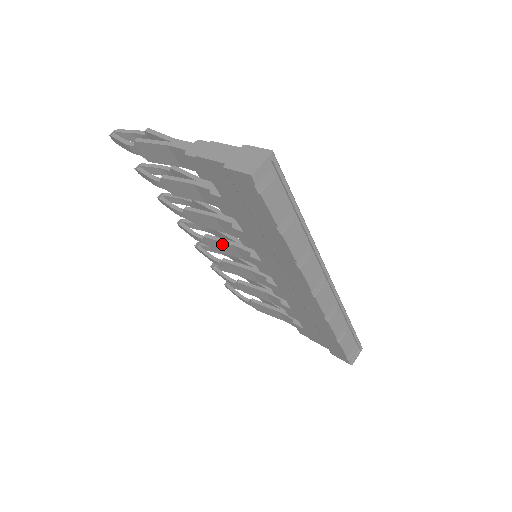
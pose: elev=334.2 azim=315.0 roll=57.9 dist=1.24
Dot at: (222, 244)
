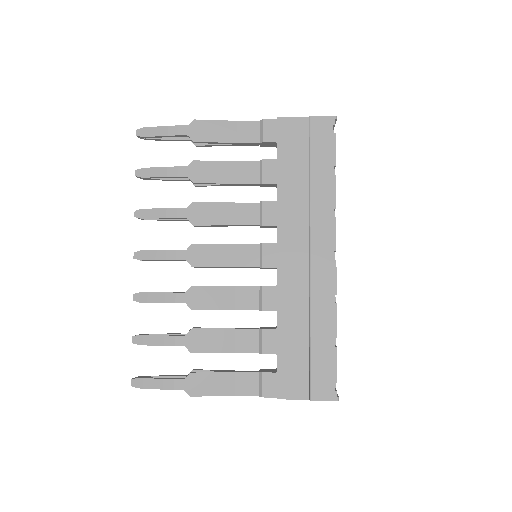
Dot at: (216, 248)
